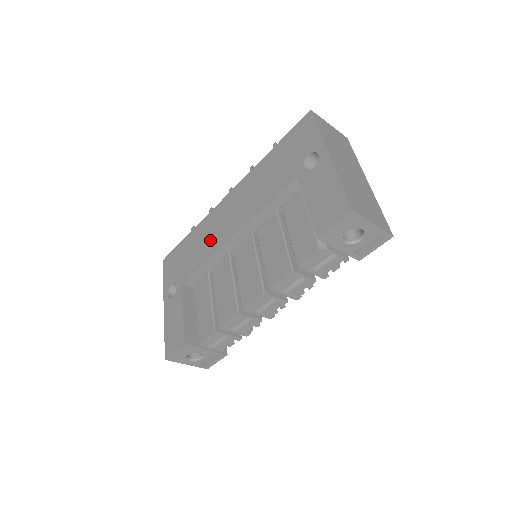
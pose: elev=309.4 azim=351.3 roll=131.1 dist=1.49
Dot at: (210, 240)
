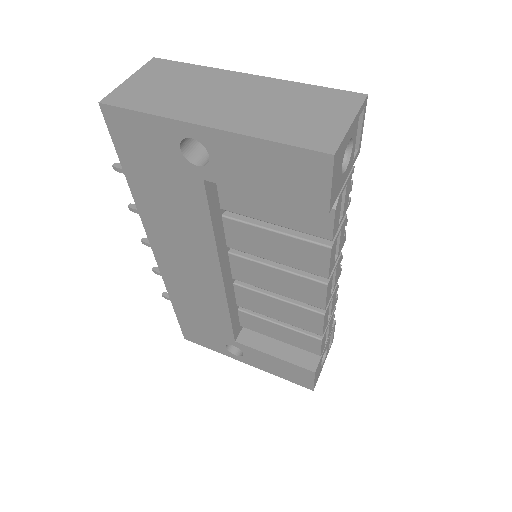
Dot at: (204, 297)
